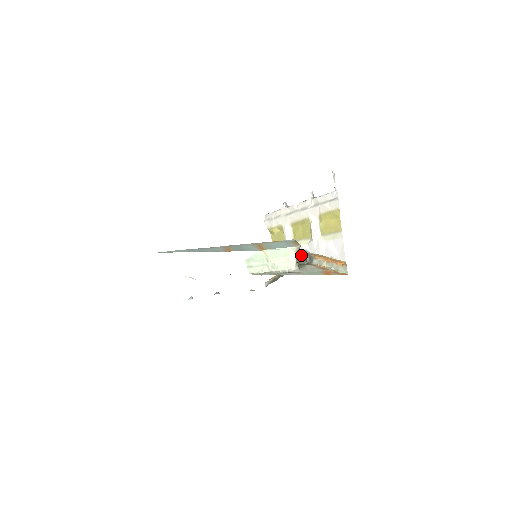
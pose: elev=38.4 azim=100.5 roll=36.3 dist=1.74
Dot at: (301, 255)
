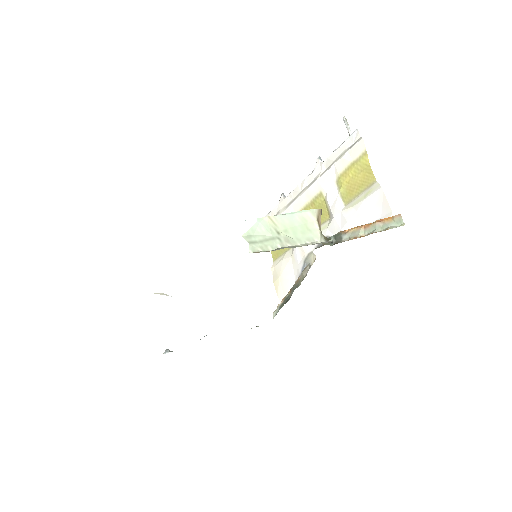
Dot at: occluded
